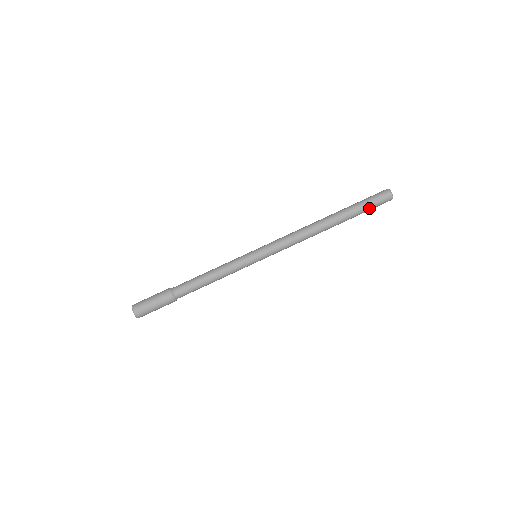
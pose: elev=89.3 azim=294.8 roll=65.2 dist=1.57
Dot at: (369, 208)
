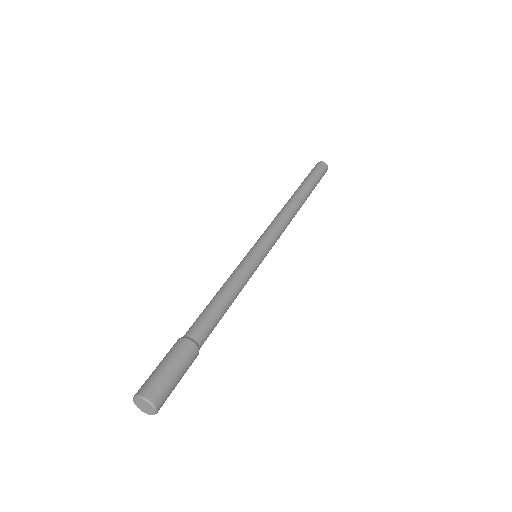
Dot at: (315, 175)
